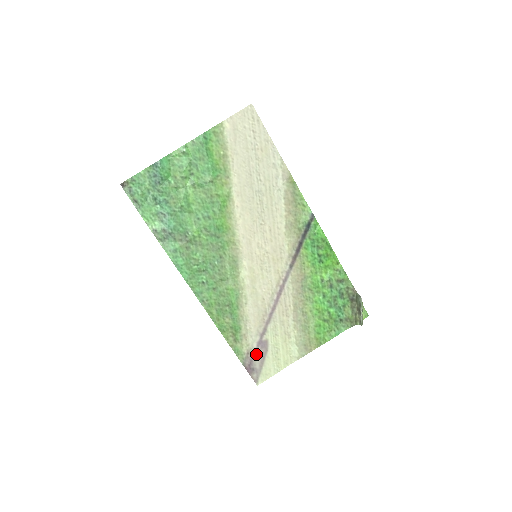
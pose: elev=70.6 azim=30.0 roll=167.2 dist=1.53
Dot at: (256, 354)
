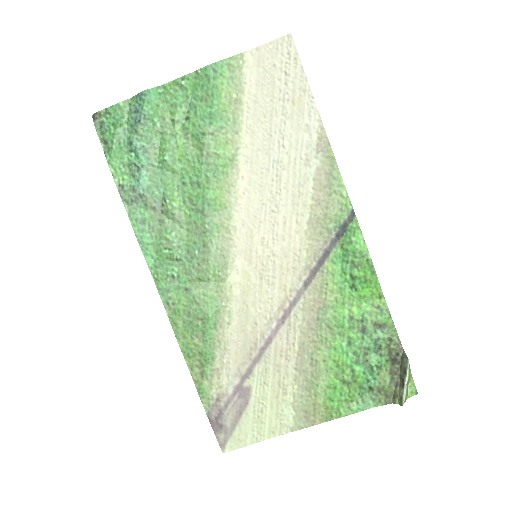
Dot at: (230, 404)
